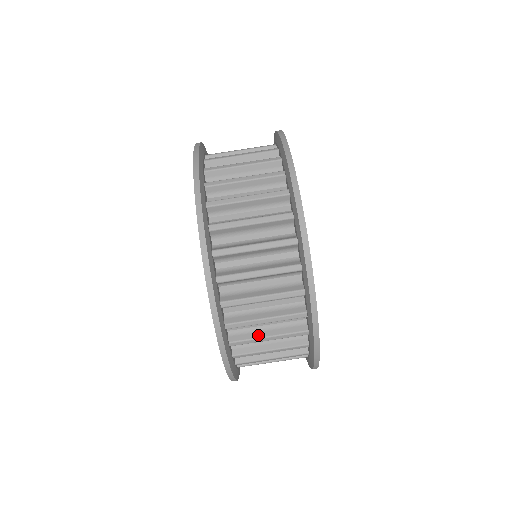
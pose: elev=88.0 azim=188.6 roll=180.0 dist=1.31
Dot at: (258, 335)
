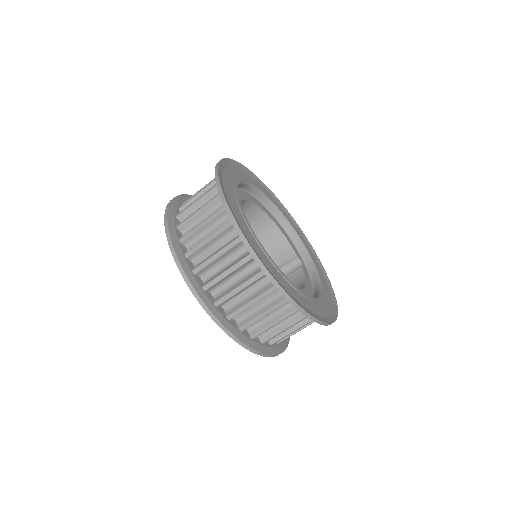
Dot at: (256, 316)
